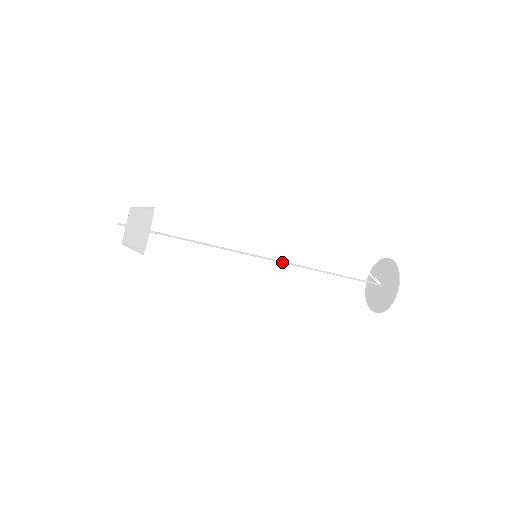
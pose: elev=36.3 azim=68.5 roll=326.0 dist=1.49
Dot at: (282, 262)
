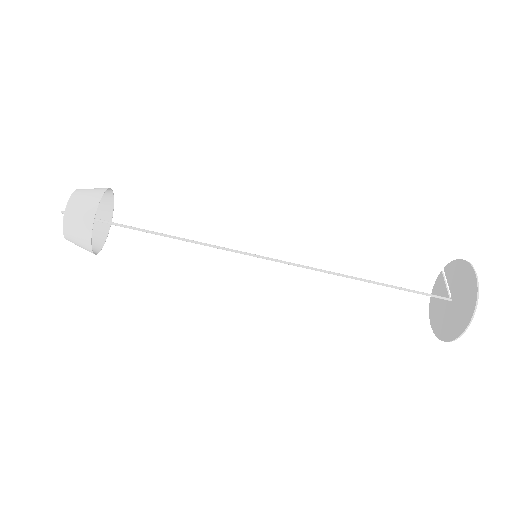
Dot at: (295, 265)
